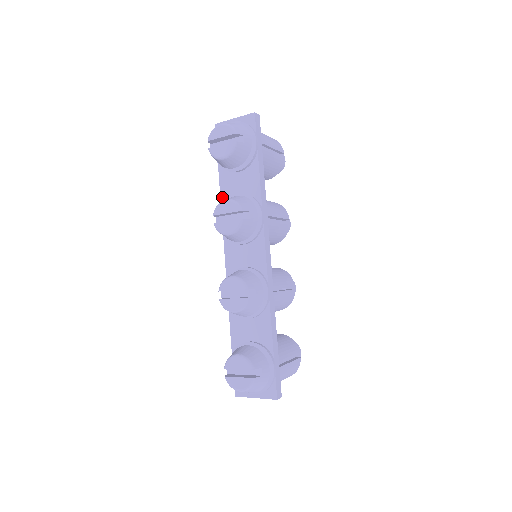
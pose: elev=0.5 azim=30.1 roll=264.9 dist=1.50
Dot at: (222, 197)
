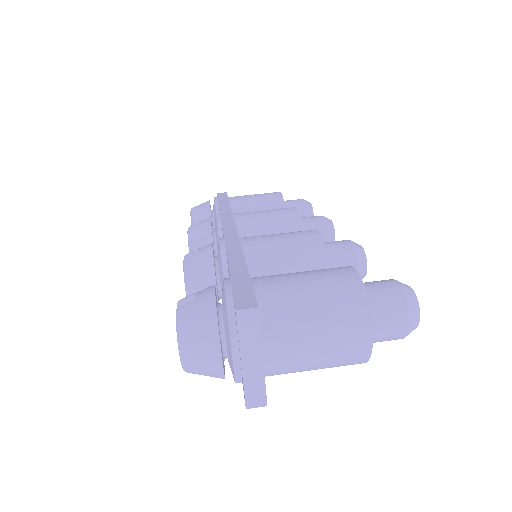
Dot at: occluded
